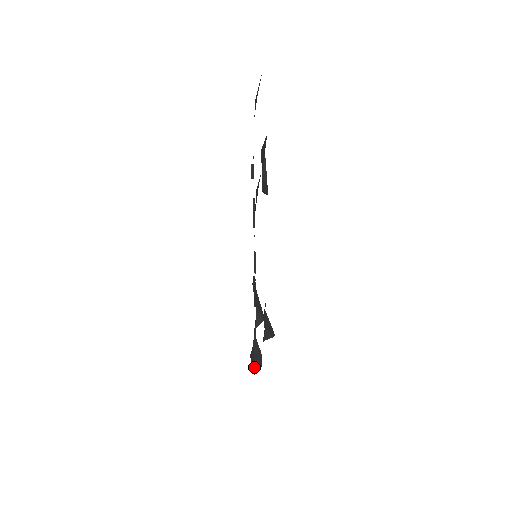
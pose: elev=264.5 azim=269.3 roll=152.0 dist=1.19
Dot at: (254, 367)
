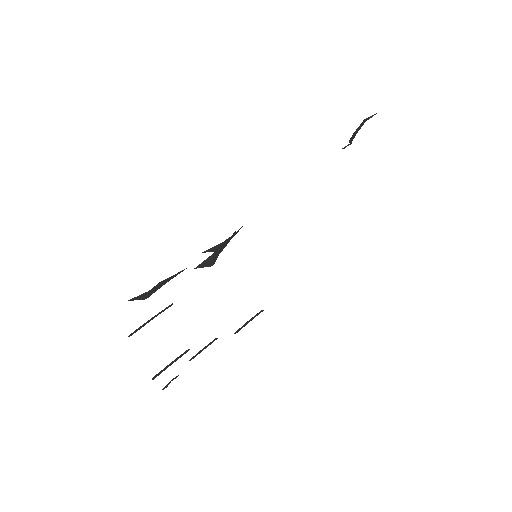
Dot at: (134, 299)
